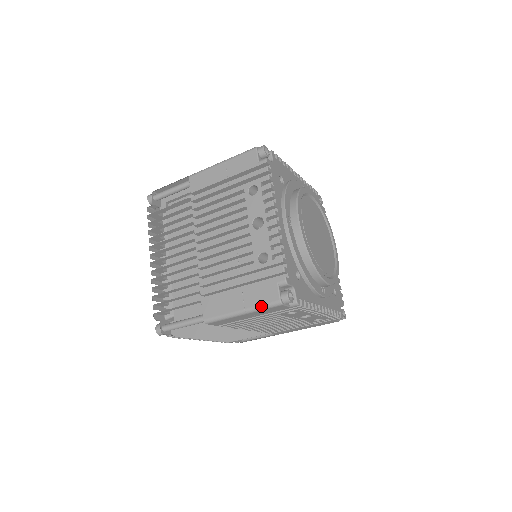
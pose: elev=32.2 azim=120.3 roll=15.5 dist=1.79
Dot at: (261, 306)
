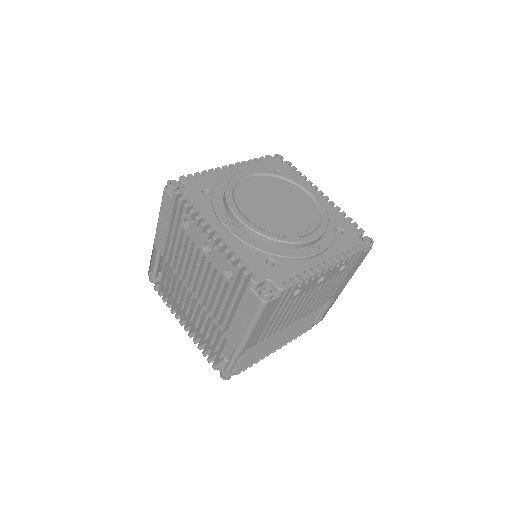
Dot at: (256, 315)
